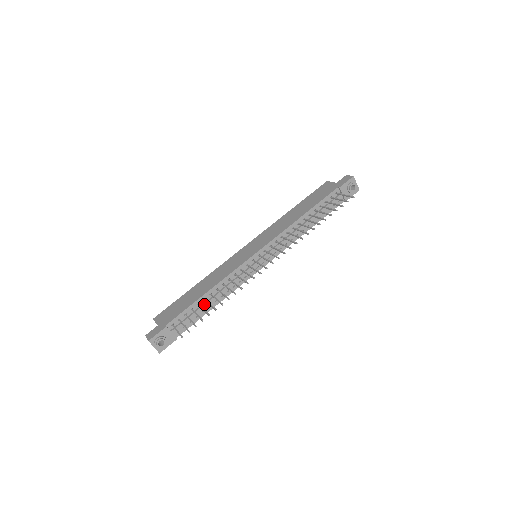
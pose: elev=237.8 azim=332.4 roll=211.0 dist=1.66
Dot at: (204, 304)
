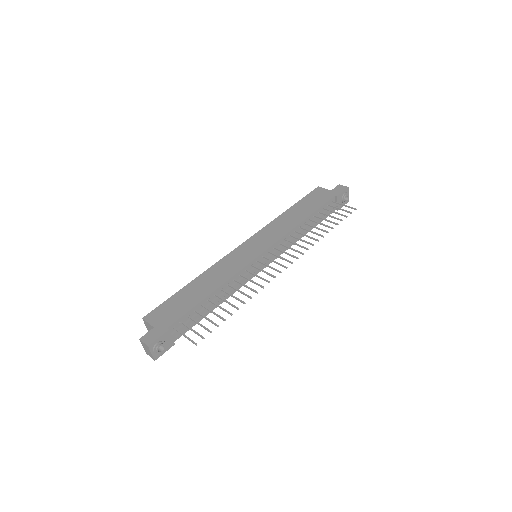
Dot at: (208, 305)
